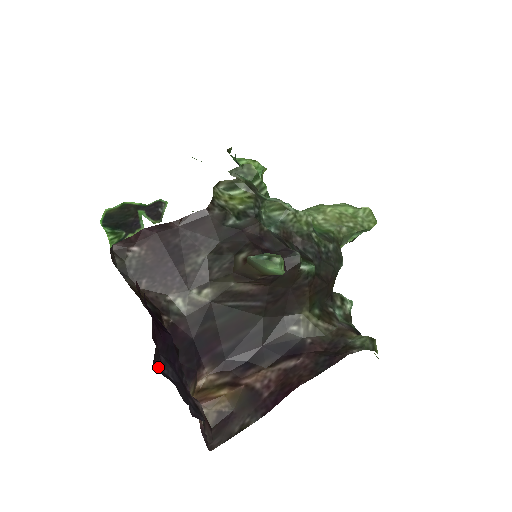
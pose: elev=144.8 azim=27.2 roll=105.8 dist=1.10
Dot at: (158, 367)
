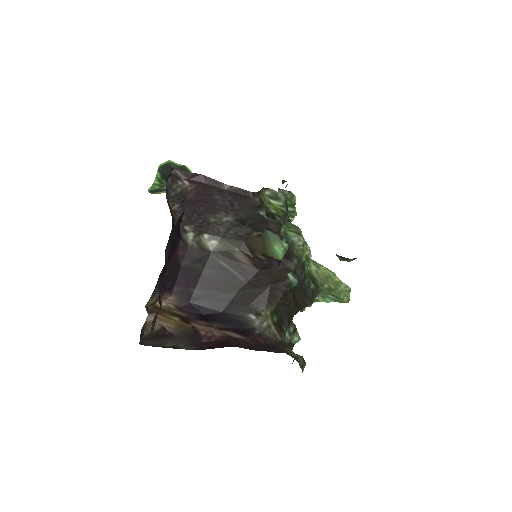
Dot at: (169, 237)
